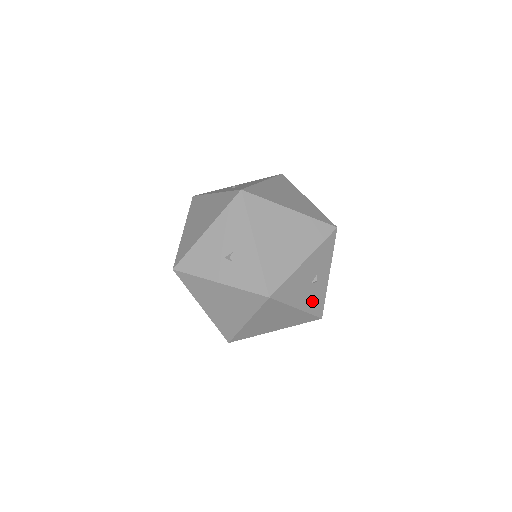
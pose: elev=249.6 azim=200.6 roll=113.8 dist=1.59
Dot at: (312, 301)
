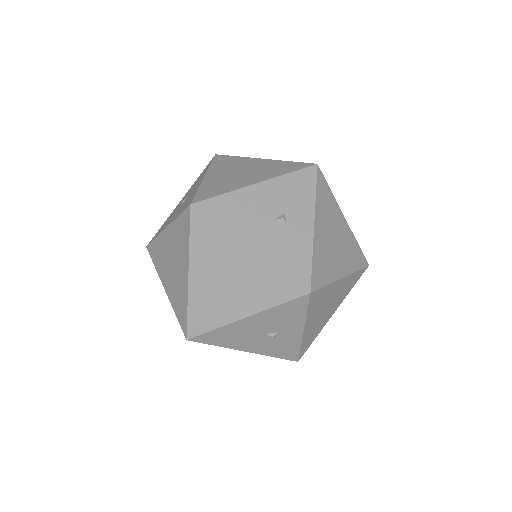
Dot at: (281, 250)
